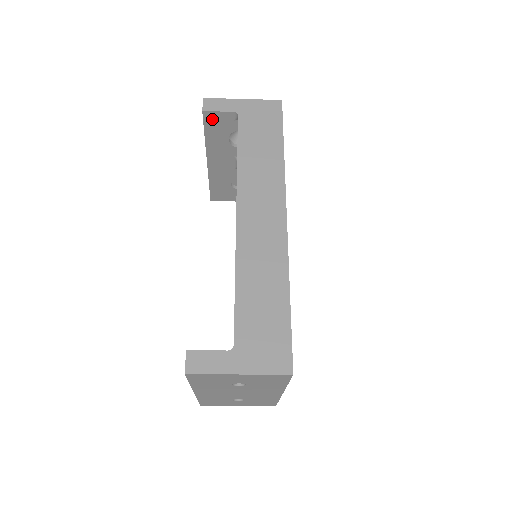
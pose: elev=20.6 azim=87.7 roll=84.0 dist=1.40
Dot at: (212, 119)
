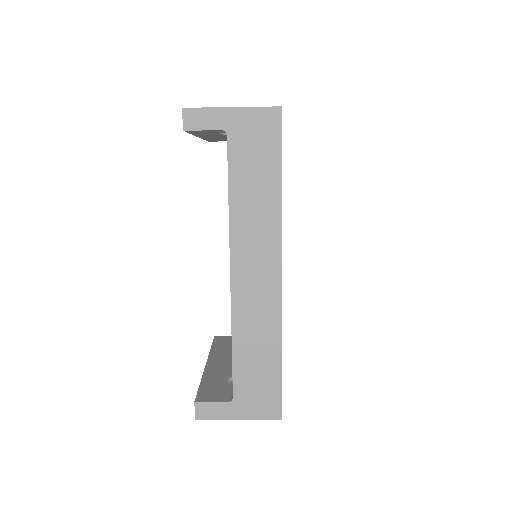
Dot at: (196, 131)
